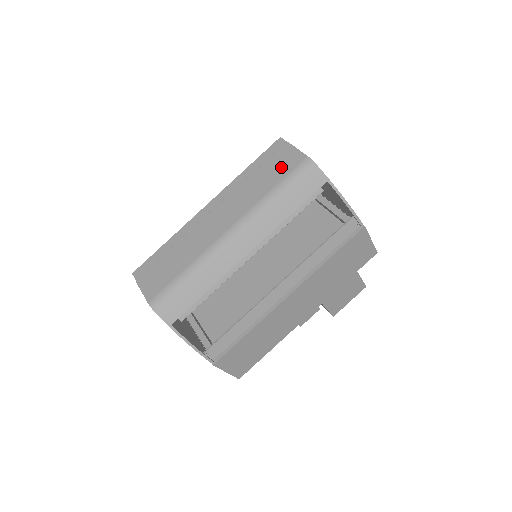
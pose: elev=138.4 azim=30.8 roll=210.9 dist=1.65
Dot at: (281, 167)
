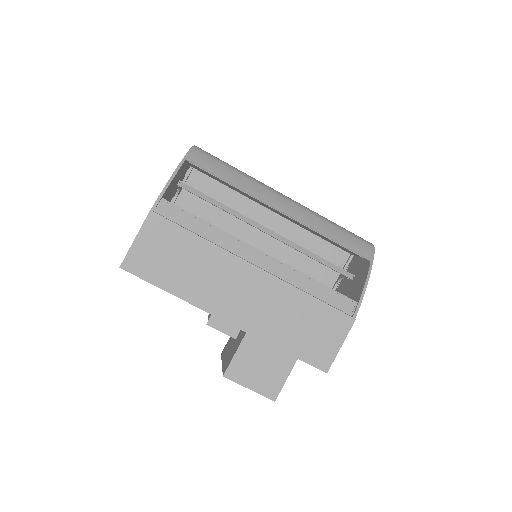
Dot at: occluded
